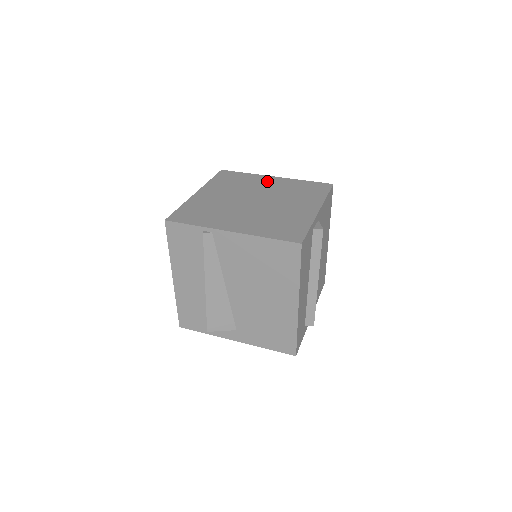
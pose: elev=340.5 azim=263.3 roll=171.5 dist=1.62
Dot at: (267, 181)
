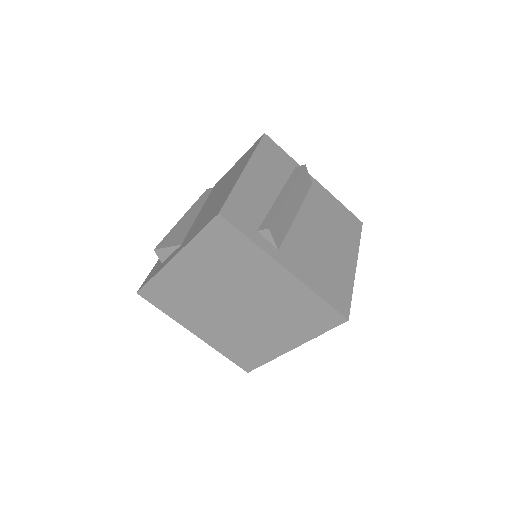
Dot at: occluded
